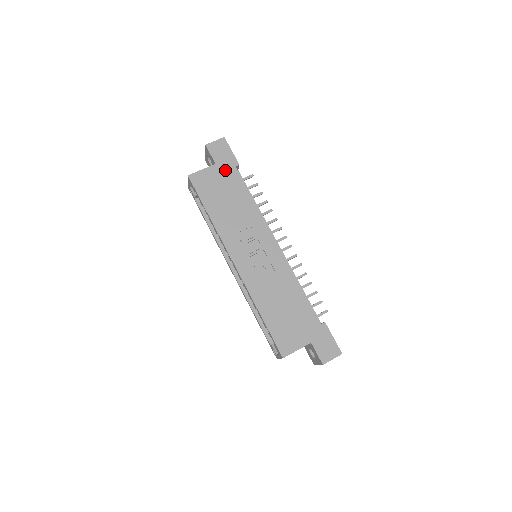
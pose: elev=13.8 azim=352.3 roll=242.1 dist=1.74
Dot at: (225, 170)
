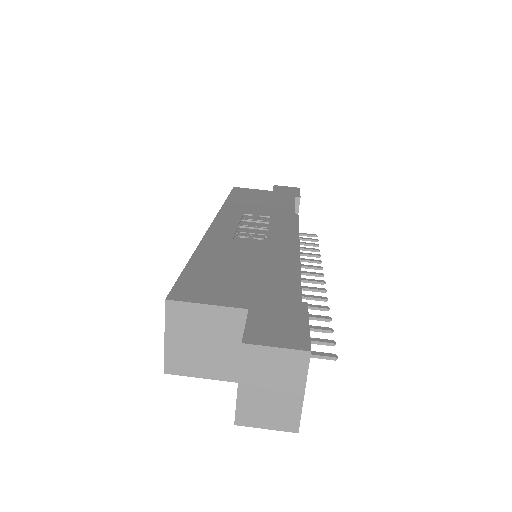
Dot at: (279, 195)
